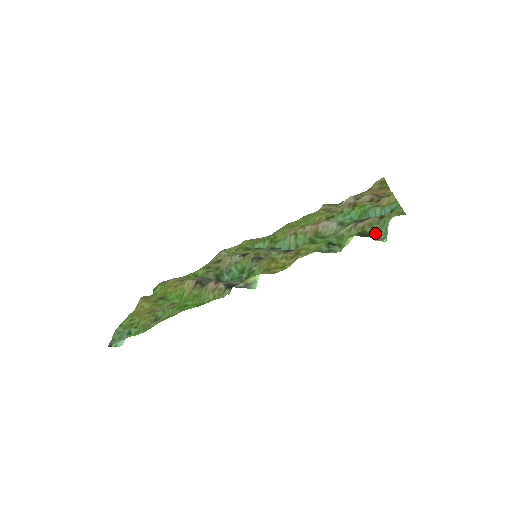
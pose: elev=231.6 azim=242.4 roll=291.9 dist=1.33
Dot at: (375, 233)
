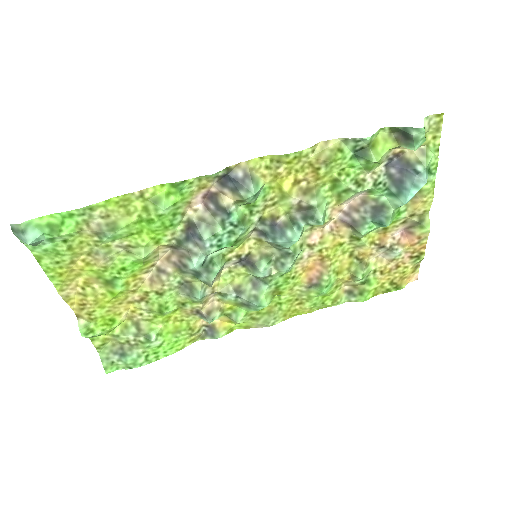
Dot at: (411, 149)
